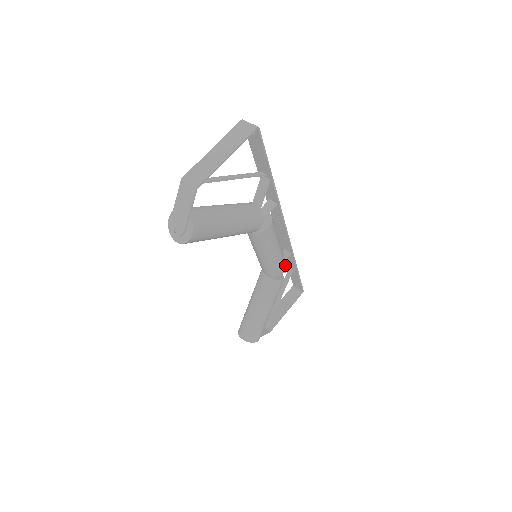
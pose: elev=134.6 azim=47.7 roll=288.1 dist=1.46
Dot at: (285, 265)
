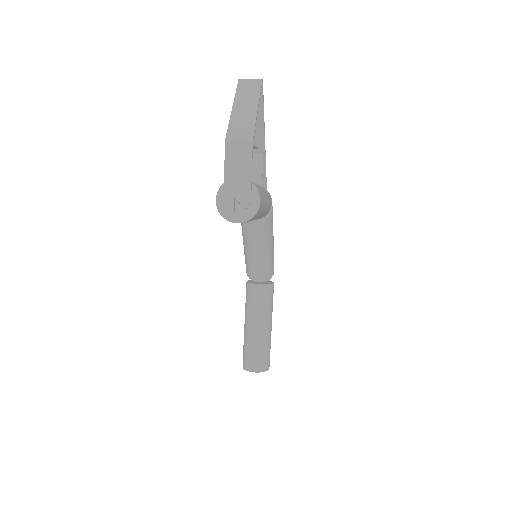
Dot at: occluded
